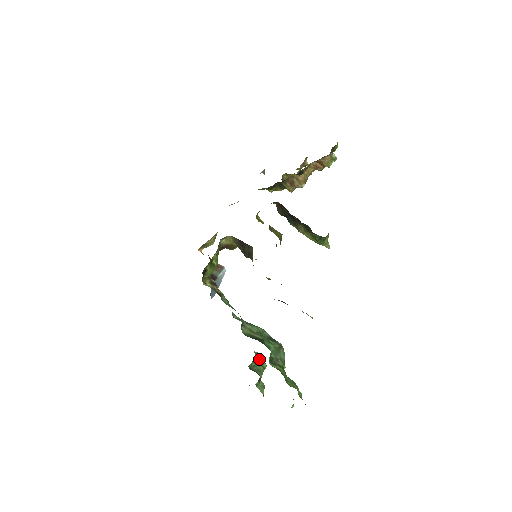
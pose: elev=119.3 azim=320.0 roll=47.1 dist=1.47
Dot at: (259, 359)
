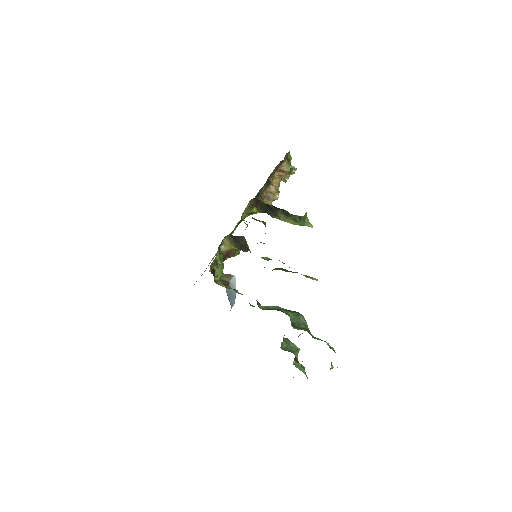
Dot at: (290, 343)
